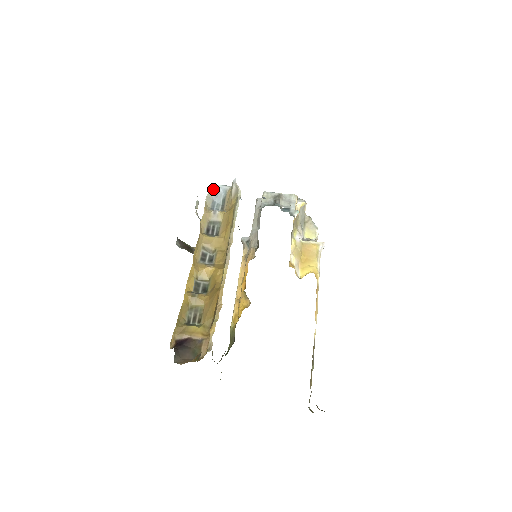
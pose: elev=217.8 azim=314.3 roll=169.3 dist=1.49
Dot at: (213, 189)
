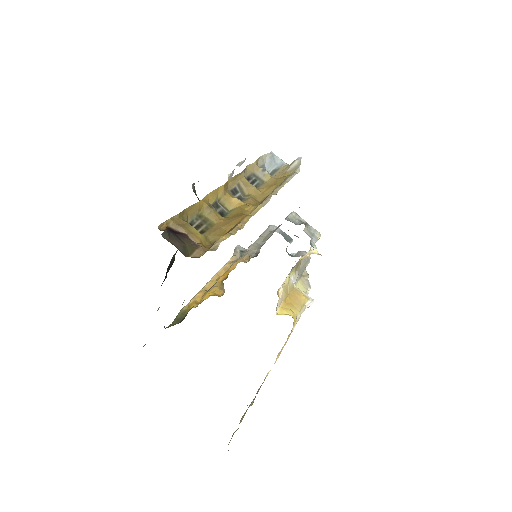
Dot at: (271, 155)
